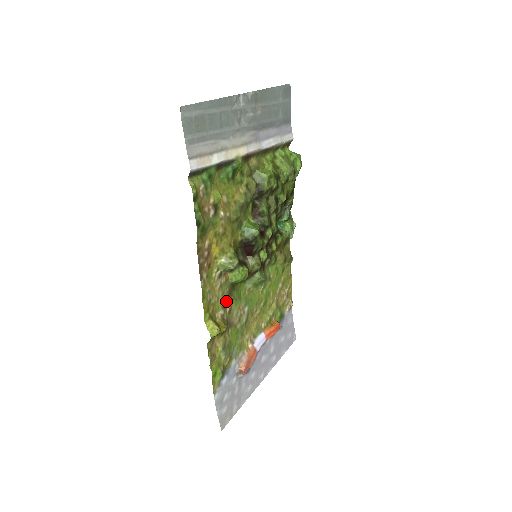
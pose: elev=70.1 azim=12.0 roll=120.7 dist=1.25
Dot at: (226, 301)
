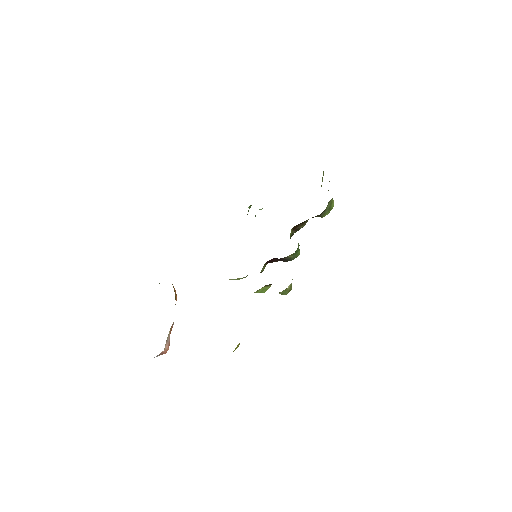
Dot at: occluded
